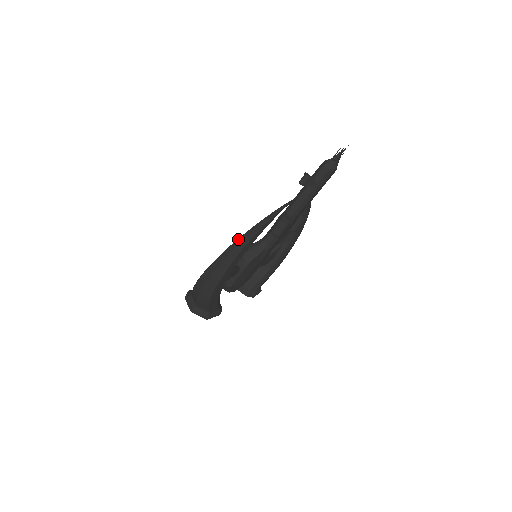
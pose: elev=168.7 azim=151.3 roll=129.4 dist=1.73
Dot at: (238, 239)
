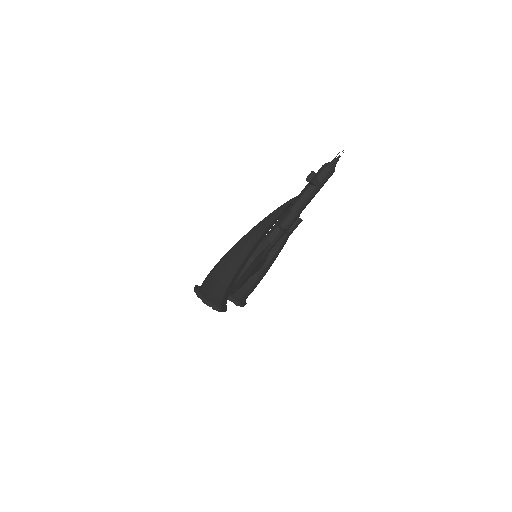
Dot at: (261, 221)
